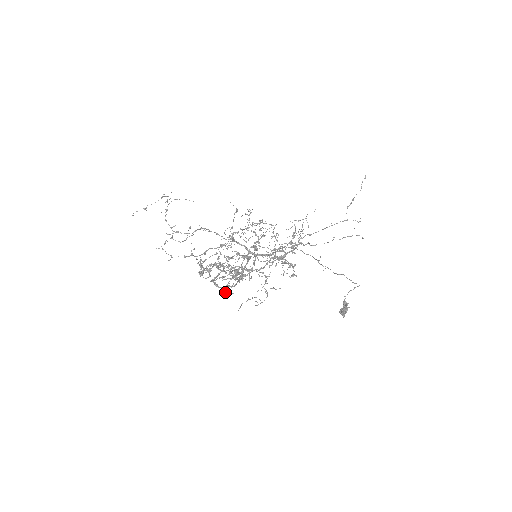
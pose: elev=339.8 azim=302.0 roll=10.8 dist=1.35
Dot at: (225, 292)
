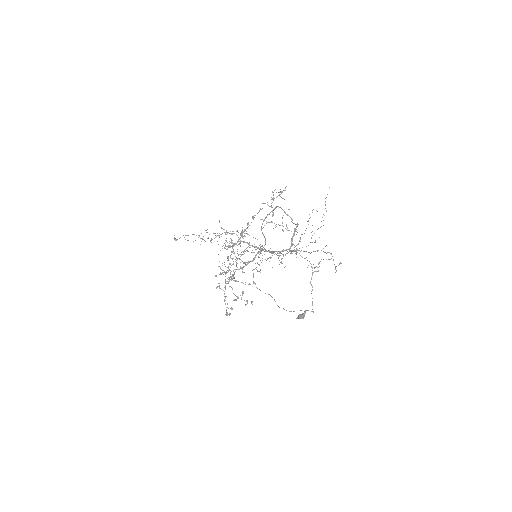
Dot at: occluded
